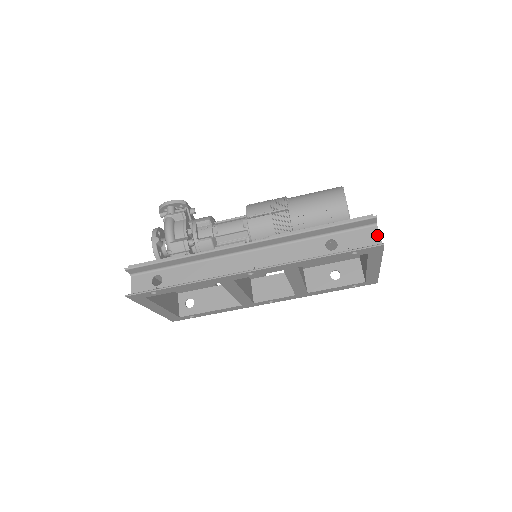
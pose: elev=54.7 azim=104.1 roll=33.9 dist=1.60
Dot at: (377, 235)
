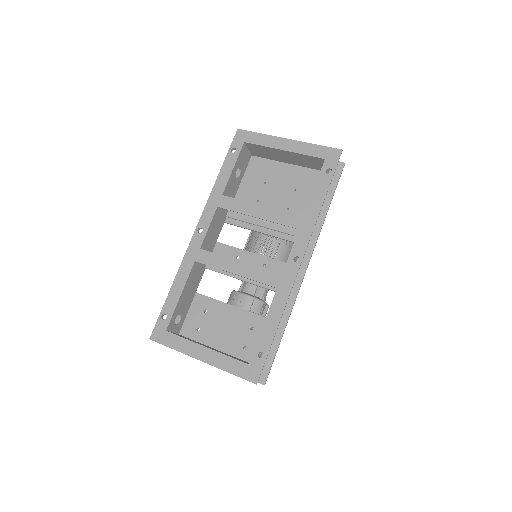
Dot at: occluded
